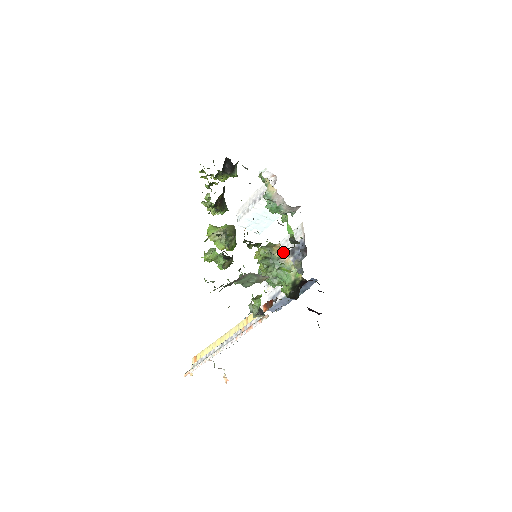
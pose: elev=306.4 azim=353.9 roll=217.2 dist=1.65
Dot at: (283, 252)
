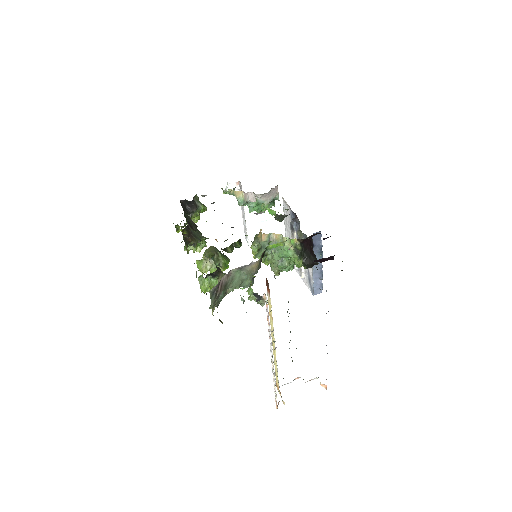
Dot at: (290, 235)
